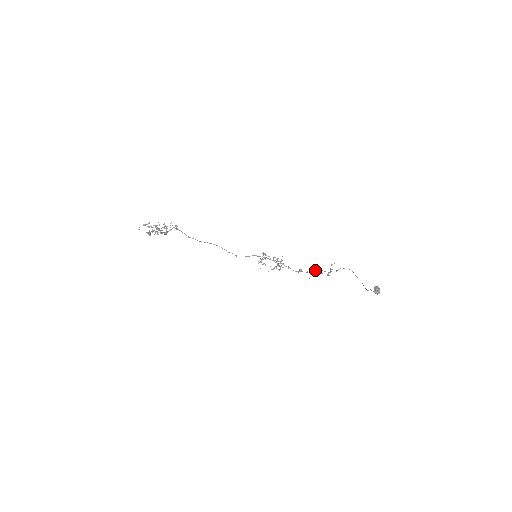
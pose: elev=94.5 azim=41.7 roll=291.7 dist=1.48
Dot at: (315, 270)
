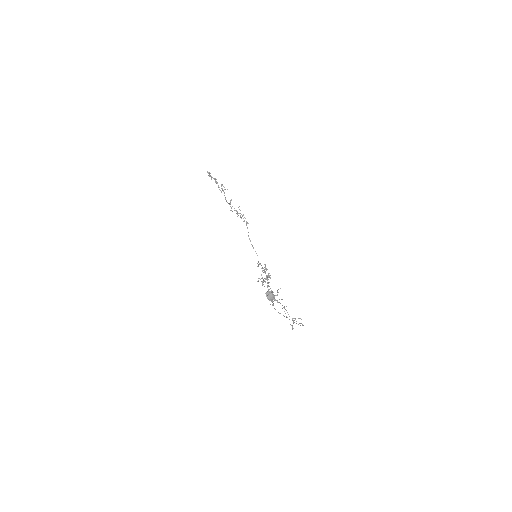
Dot at: occluded
